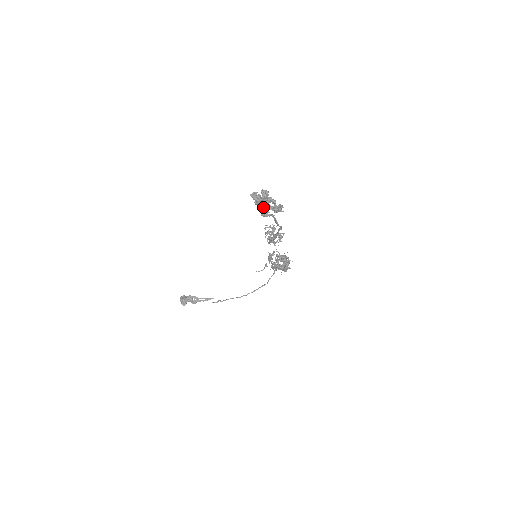
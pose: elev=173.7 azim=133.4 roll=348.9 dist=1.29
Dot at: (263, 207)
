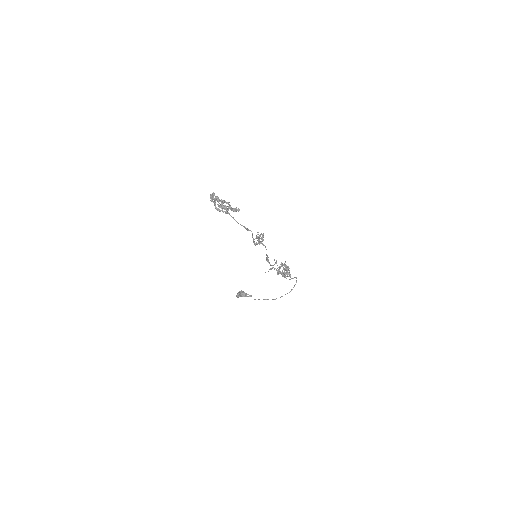
Dot at: (220, 205)
